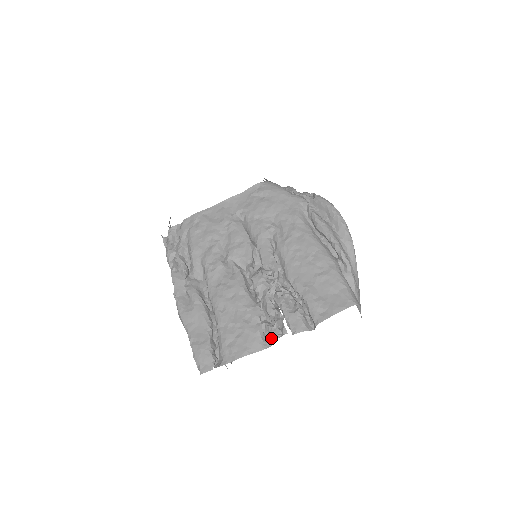
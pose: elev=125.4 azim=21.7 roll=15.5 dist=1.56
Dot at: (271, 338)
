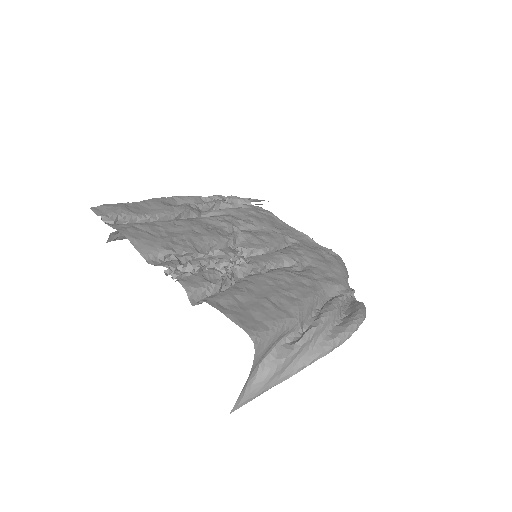
Dot at: (161, 263)
